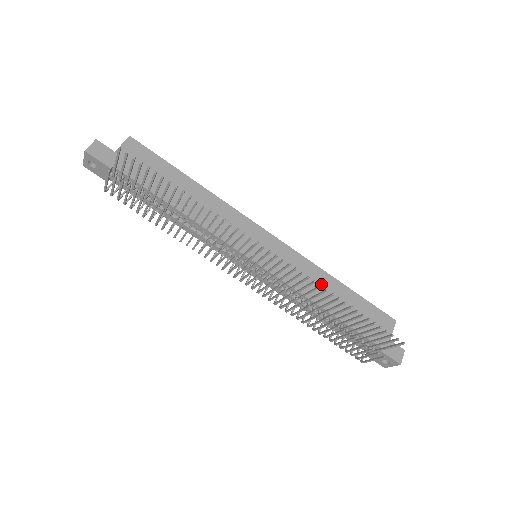
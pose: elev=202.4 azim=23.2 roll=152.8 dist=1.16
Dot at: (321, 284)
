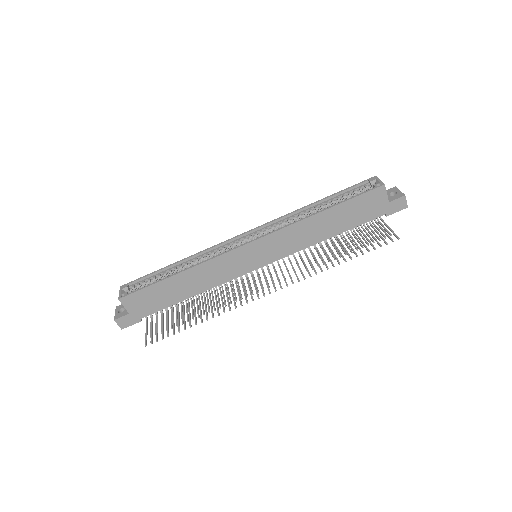
Dot at: (311, 229)
